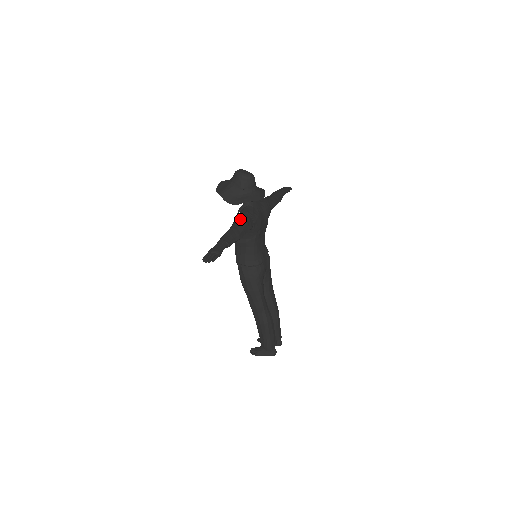
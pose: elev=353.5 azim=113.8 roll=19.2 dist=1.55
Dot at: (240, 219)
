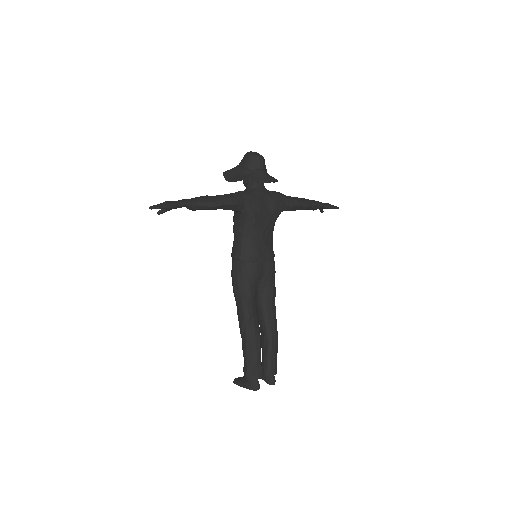
Dot at: occluded
